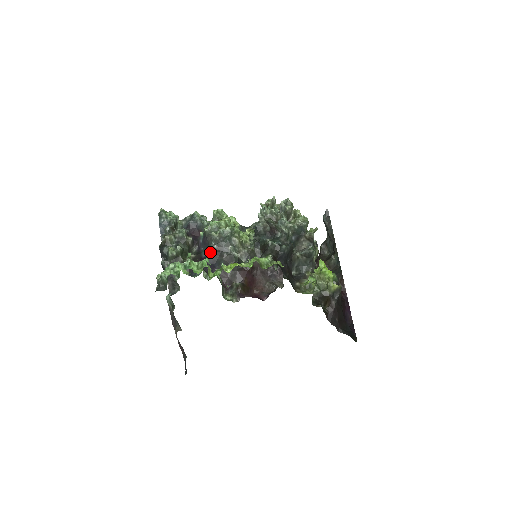
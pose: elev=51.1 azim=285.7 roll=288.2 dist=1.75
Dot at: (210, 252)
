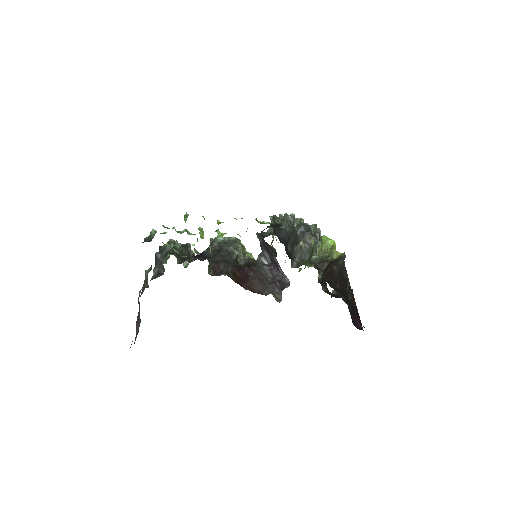
Dot at: (209, 249)
